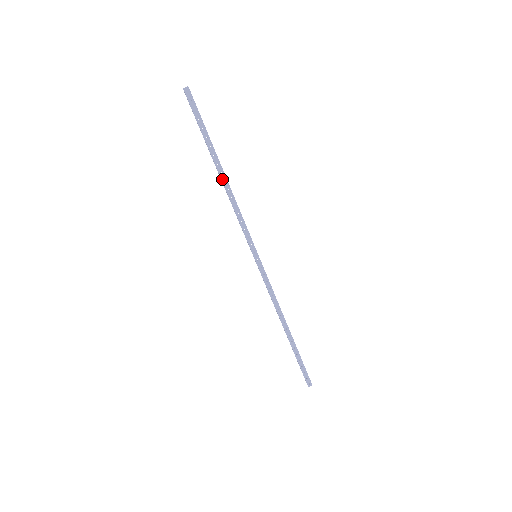
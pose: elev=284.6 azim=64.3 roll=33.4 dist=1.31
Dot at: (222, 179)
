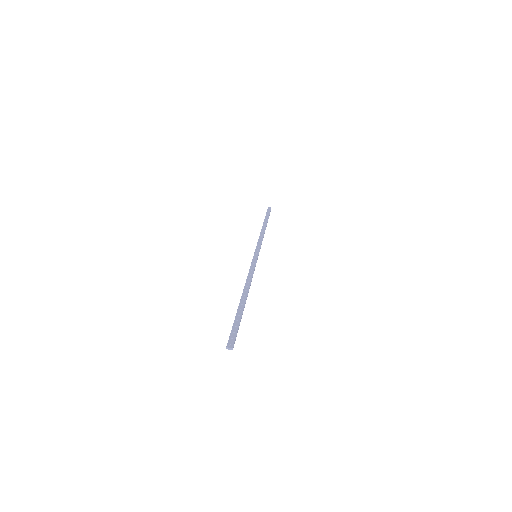
Dot at: (262, 228)
